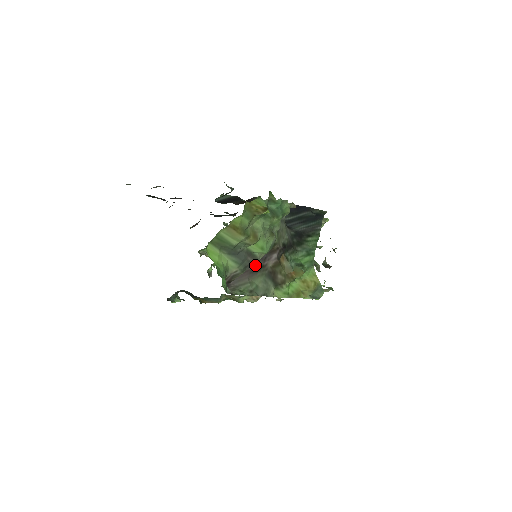
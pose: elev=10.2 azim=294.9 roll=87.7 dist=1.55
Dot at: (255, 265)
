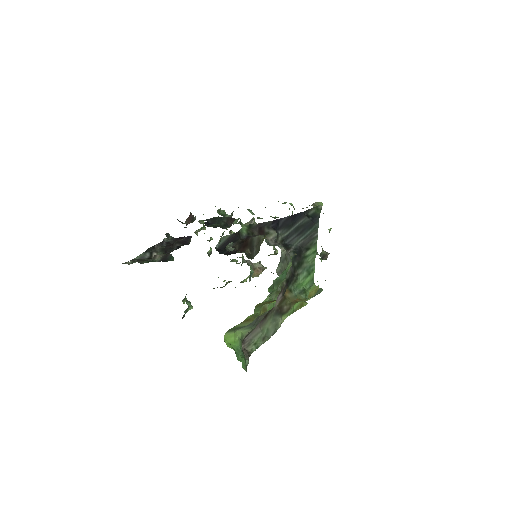
Dot at: occluded
